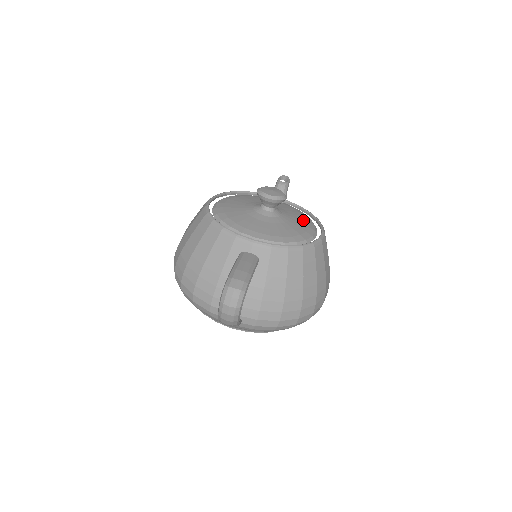
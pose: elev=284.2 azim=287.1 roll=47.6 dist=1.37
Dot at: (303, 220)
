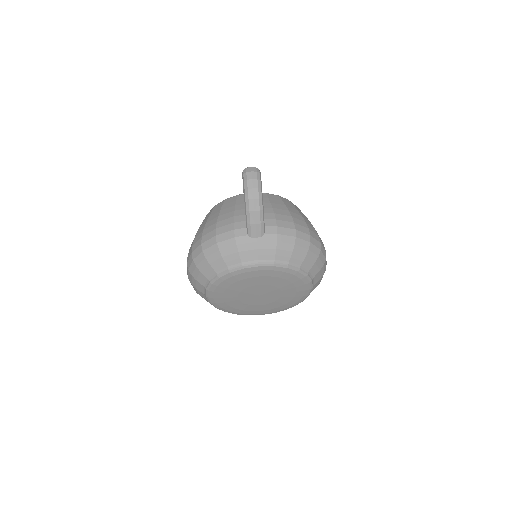
Dot at: occluded
